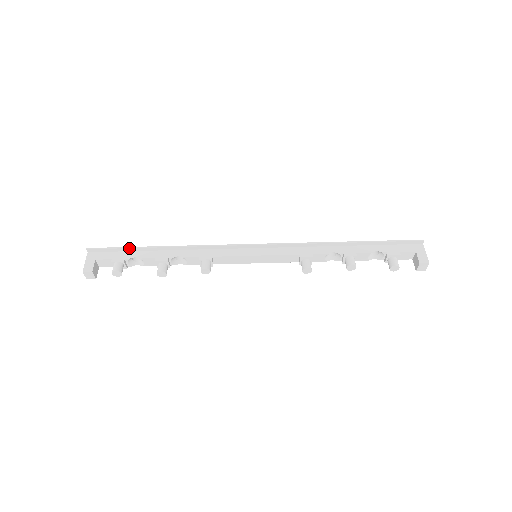
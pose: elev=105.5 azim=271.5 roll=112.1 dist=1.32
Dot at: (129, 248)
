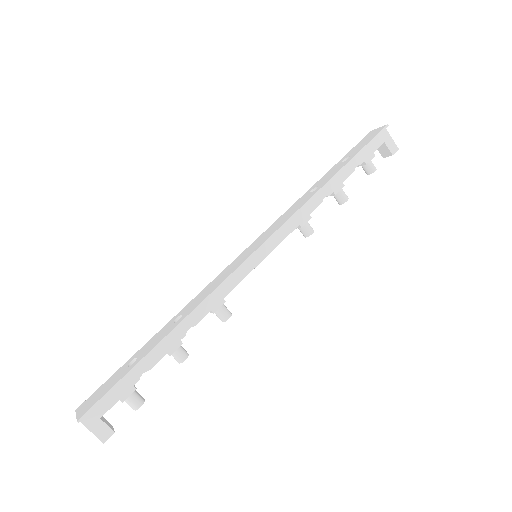
Dot at: (129, 373)
